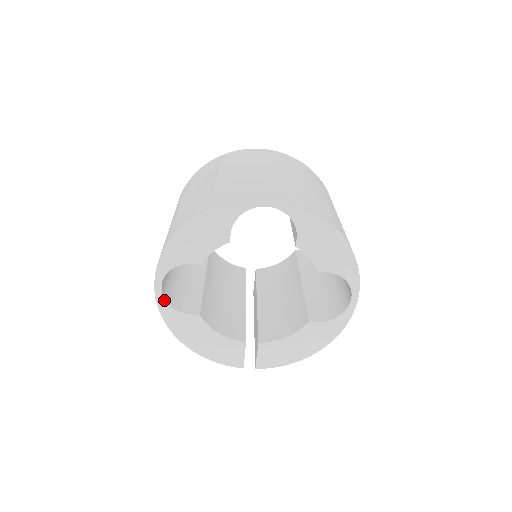
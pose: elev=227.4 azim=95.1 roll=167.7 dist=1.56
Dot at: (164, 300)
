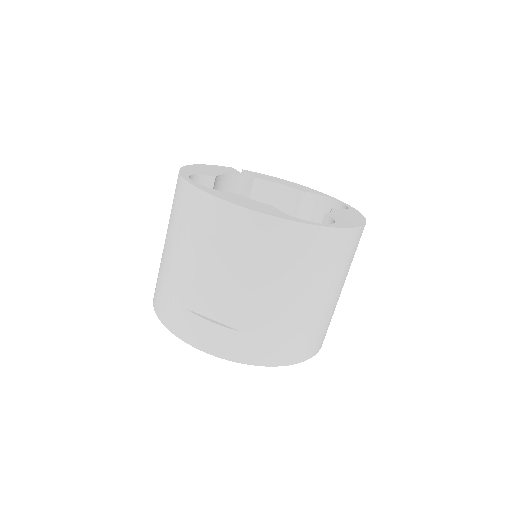
Dot at: occluded
